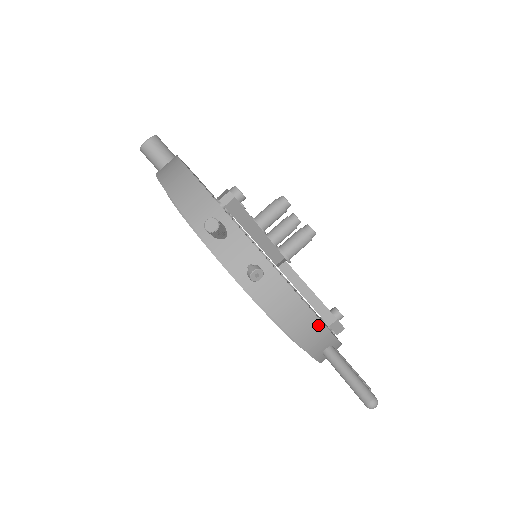
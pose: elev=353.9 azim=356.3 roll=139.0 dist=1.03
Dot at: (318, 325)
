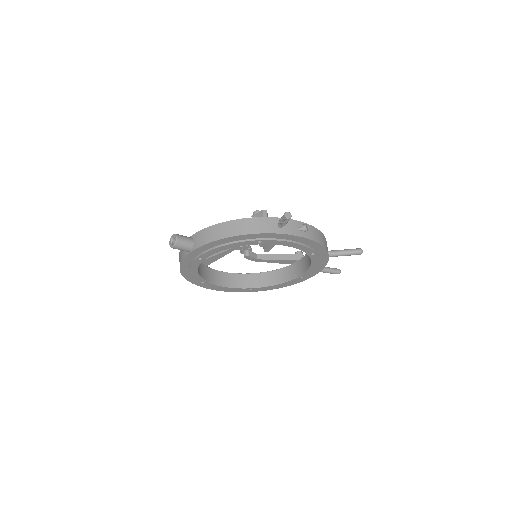
Dot at: (325, 239)
